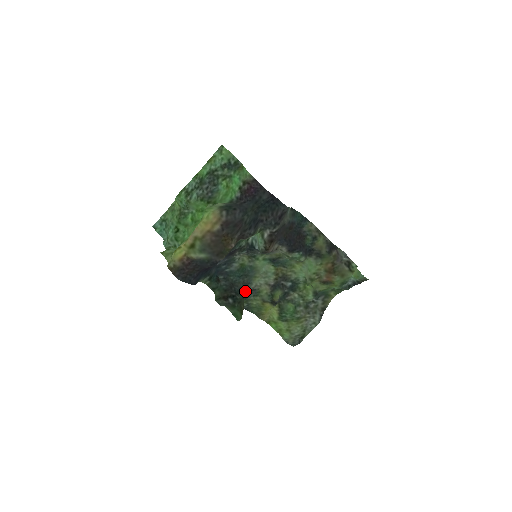
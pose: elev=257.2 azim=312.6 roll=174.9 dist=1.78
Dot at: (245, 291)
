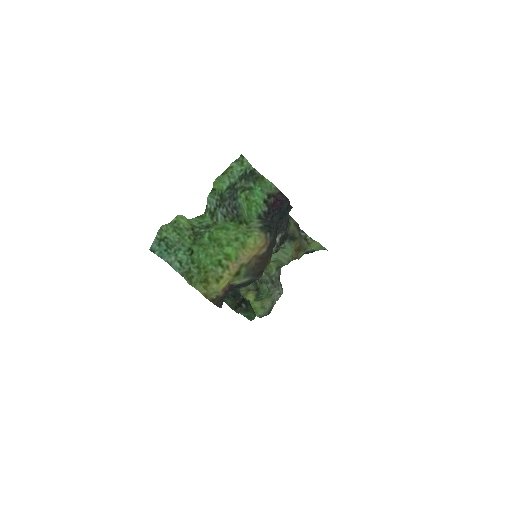
Dot at: (238, 288)
